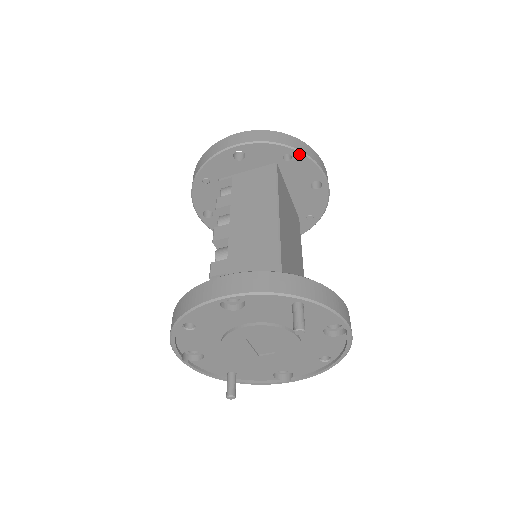
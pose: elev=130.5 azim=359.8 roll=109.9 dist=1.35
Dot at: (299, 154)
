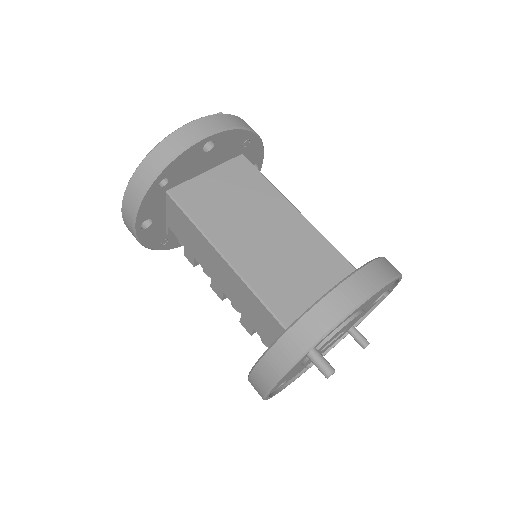
Dot at: (163, 173)
